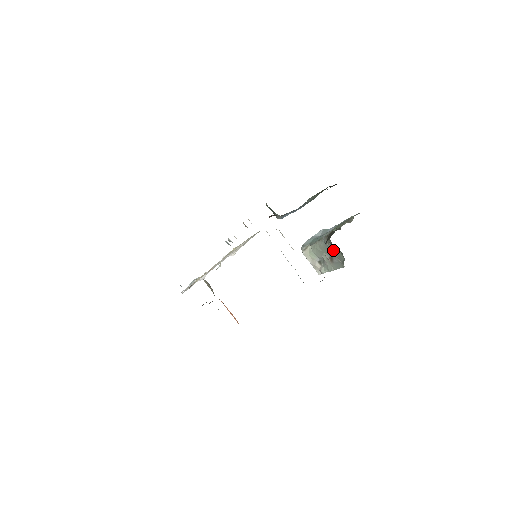
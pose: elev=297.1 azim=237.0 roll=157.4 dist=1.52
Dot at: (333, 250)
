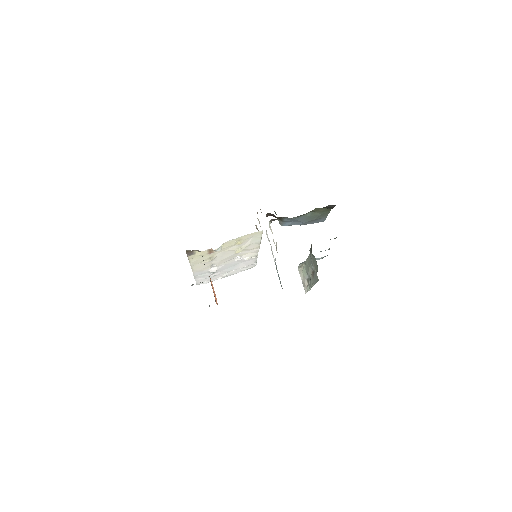
Dot at: (313, 261)
